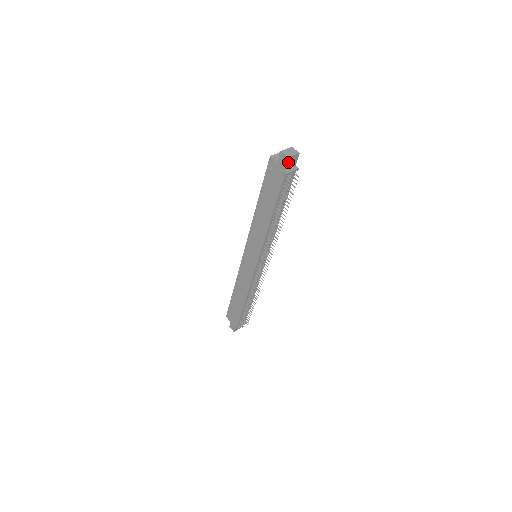
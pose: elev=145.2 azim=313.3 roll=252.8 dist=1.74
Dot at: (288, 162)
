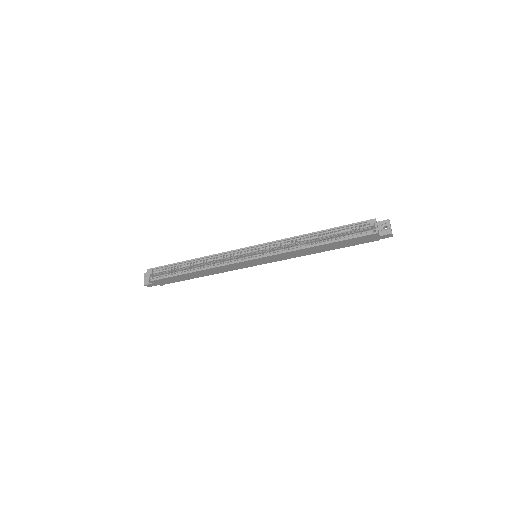
Dot at: (386, 236)
